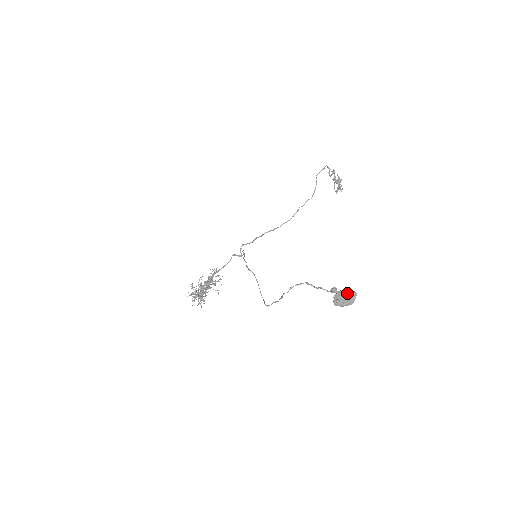
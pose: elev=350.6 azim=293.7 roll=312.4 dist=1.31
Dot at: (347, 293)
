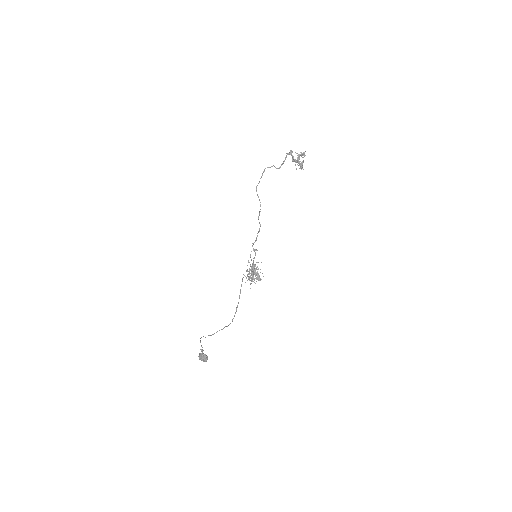
Dot at: (201, 356)
